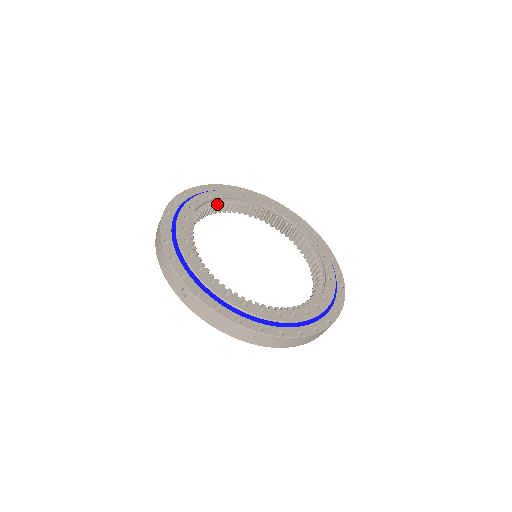
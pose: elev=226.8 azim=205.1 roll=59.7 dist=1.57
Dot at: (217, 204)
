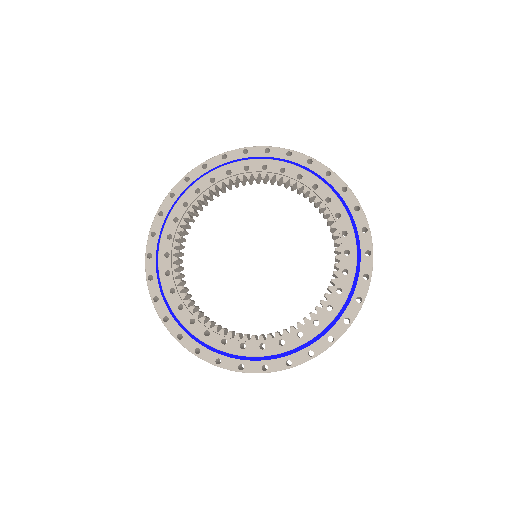
Dot at: (181, 232)
